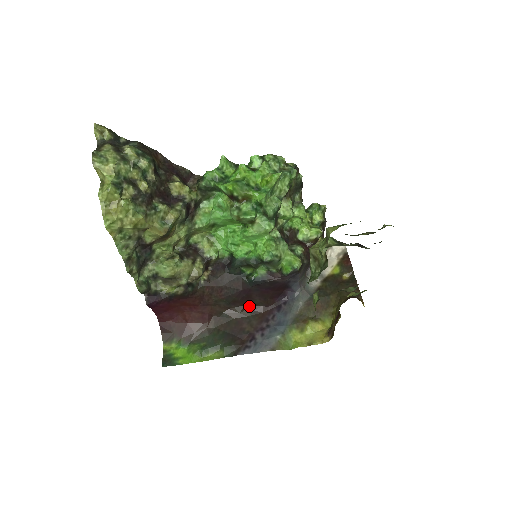
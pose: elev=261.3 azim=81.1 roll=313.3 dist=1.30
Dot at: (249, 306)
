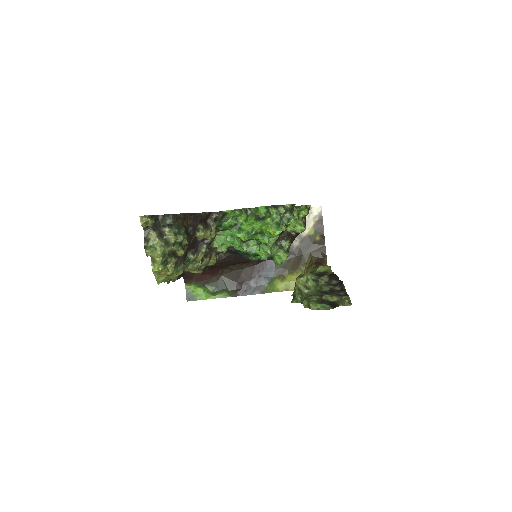
Dot at: (246, 262)
